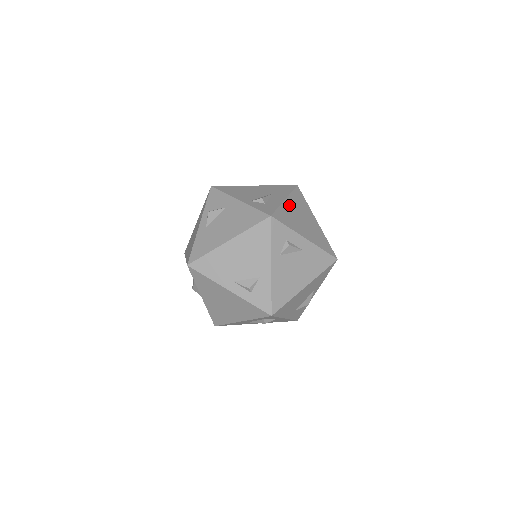
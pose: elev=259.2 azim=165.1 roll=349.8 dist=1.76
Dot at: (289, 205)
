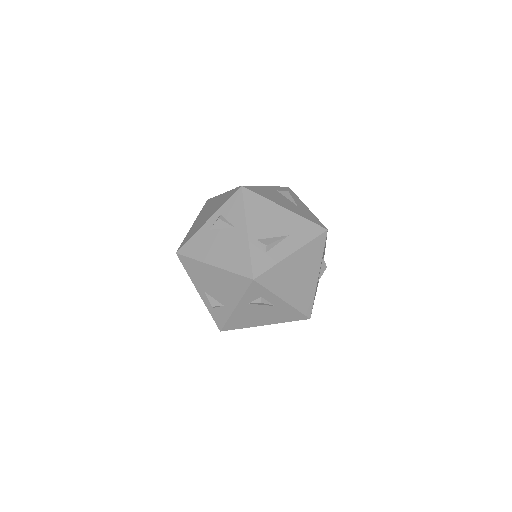
Dot at: (292, 261)
